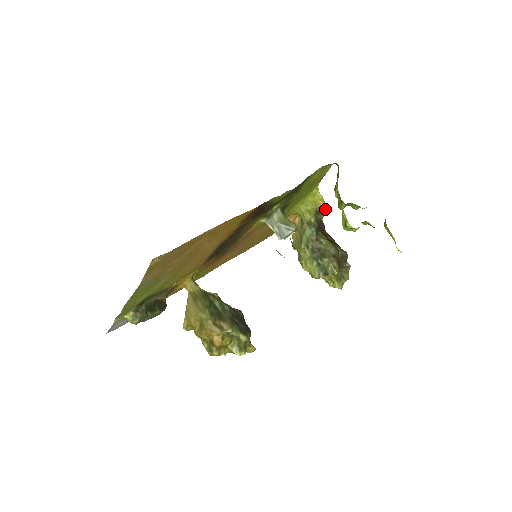
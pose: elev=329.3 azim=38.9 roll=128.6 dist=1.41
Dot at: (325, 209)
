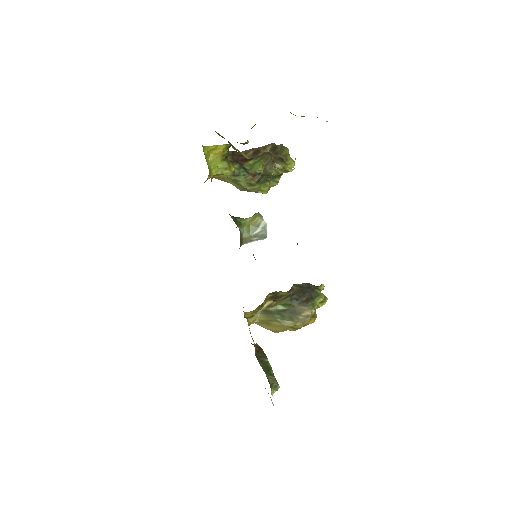
Dot at: (227, 149)
